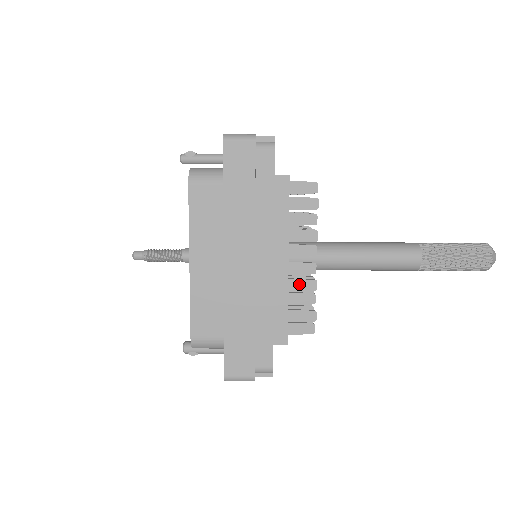
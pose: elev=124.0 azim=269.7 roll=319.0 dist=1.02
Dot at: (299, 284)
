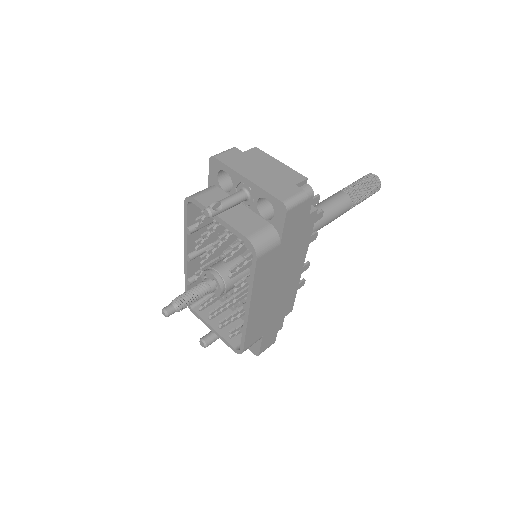
Dot at: occluded
